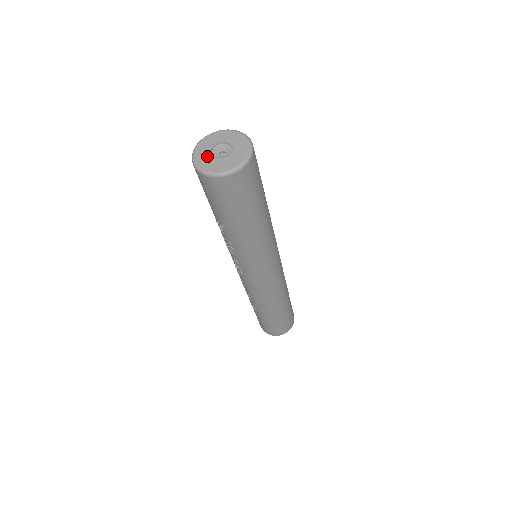
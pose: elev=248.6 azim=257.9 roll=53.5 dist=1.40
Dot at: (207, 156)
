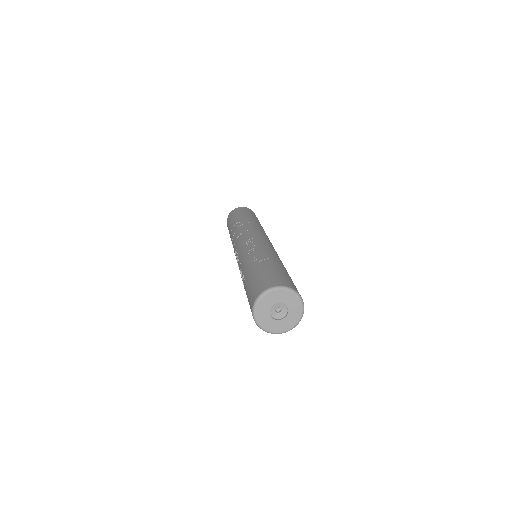
Dot at: (267, 309)
